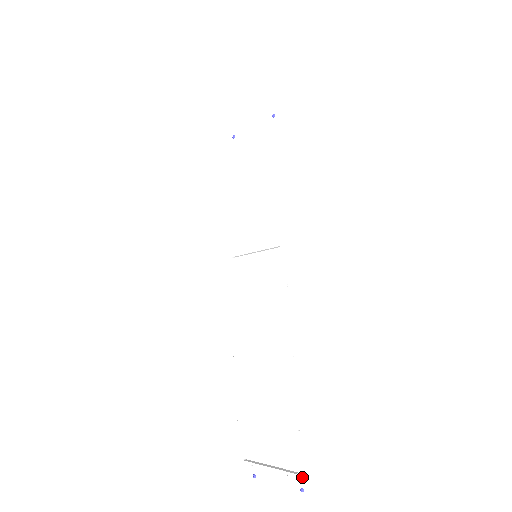
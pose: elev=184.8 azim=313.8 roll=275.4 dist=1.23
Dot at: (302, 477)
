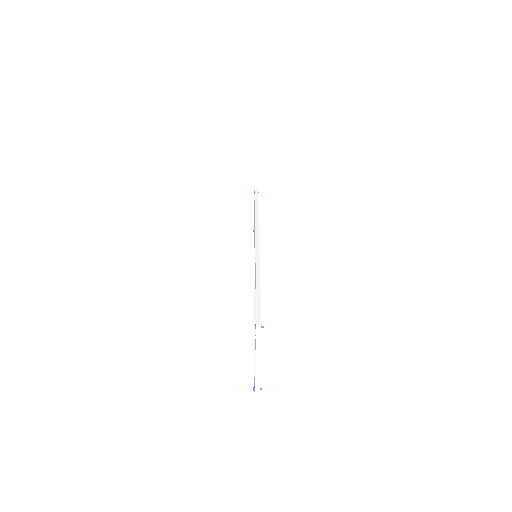
Dot at: occluded
